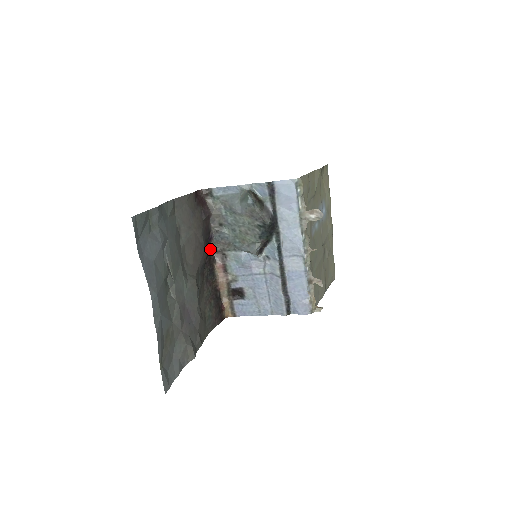
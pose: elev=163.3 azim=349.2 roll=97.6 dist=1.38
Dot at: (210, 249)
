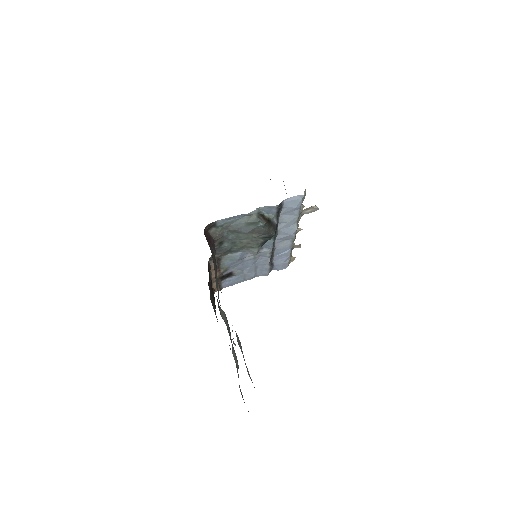
Dot at: occluded
